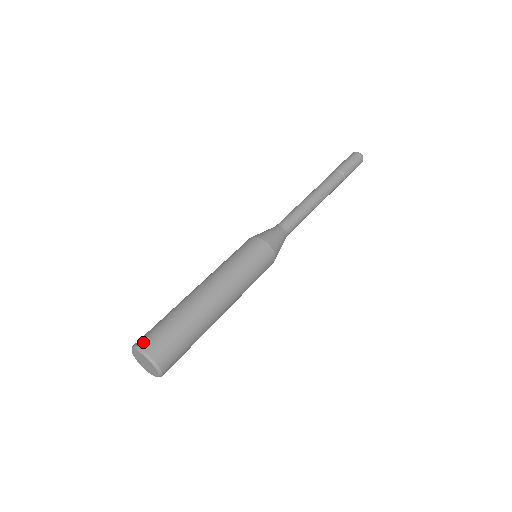
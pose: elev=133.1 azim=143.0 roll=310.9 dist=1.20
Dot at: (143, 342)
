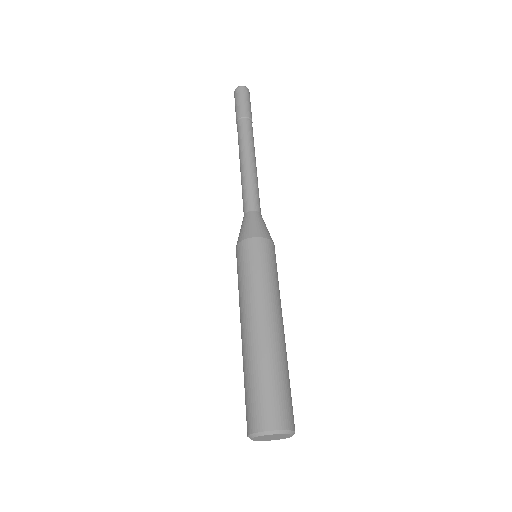
Dot at: (260, 423)
